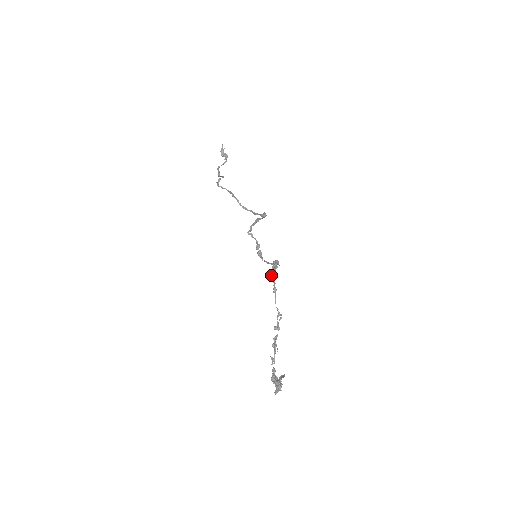
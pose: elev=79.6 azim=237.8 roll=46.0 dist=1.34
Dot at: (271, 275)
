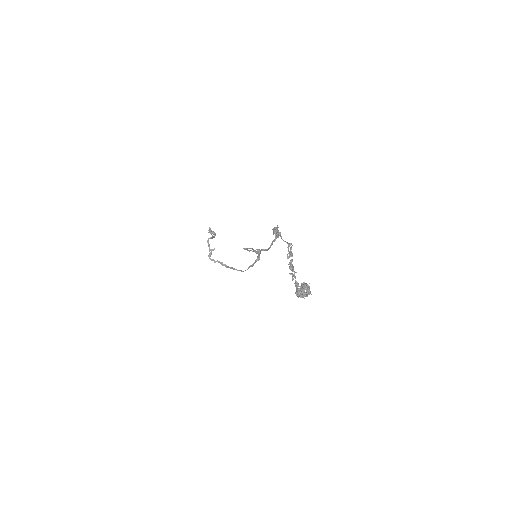
Dot at: (273, 228)
